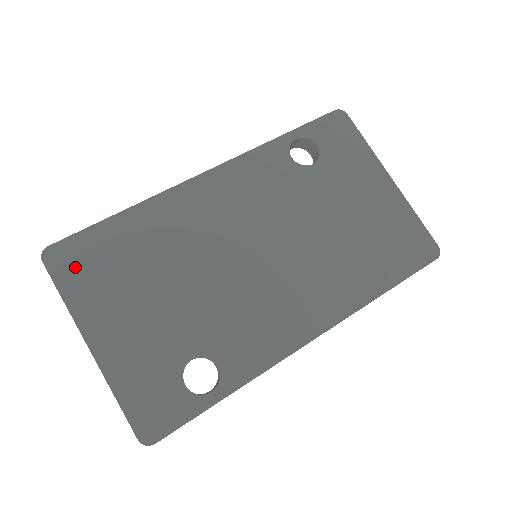
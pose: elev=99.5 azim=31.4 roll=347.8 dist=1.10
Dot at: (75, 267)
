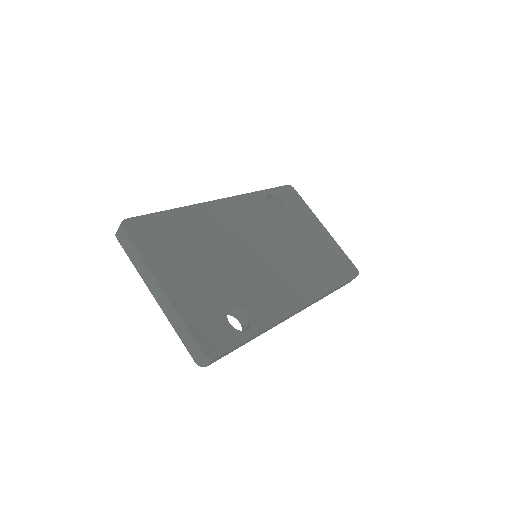
Dot at: (146, 235)
